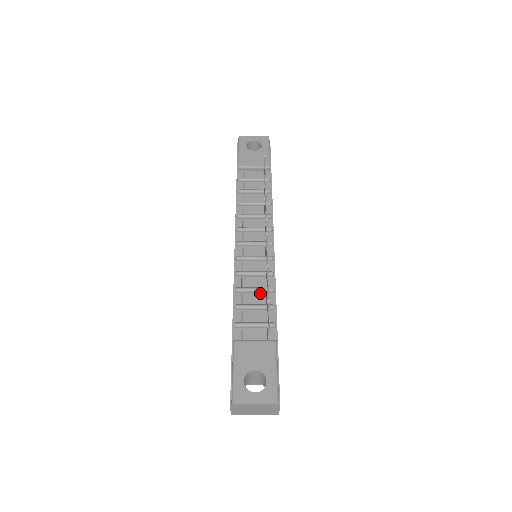
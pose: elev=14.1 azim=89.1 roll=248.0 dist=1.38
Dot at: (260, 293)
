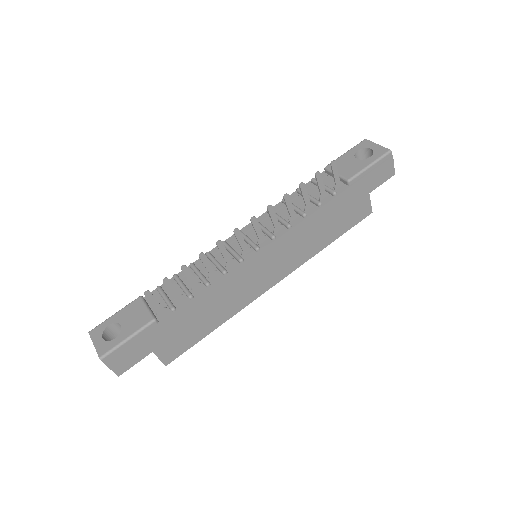
Dot at: (200, 280)
